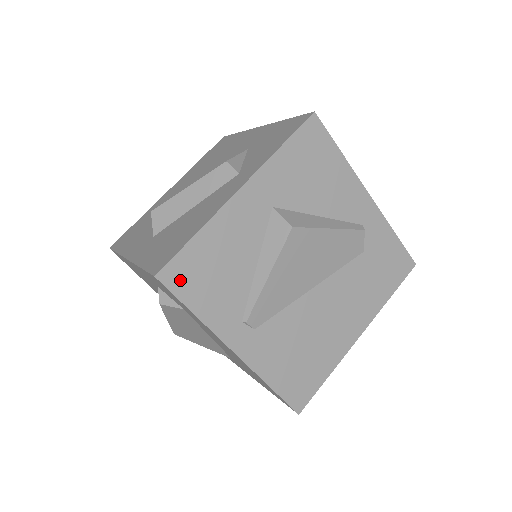
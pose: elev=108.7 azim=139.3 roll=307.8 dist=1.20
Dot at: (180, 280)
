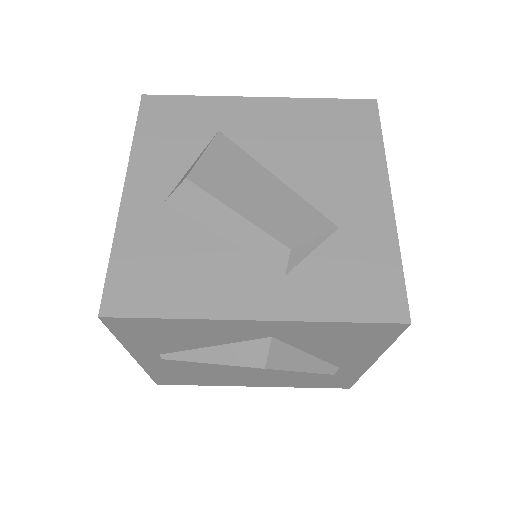
Dot at: (124, 326)
